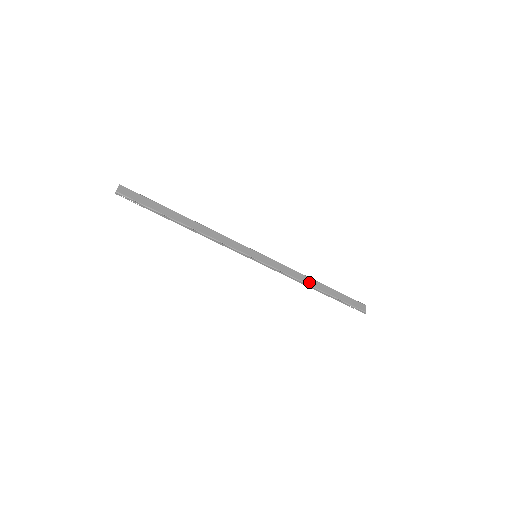
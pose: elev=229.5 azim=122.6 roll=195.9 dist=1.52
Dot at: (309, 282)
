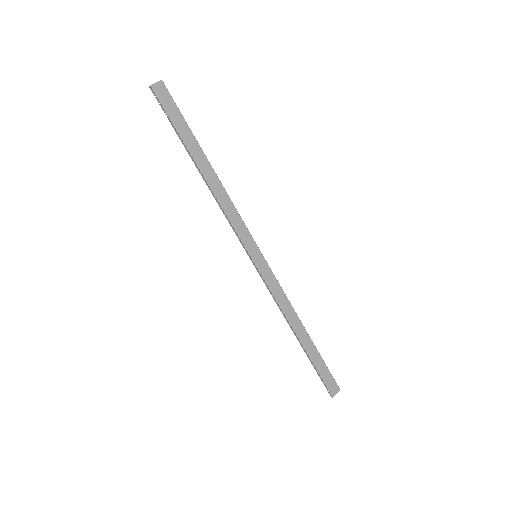
Dot at: (294, 323)
